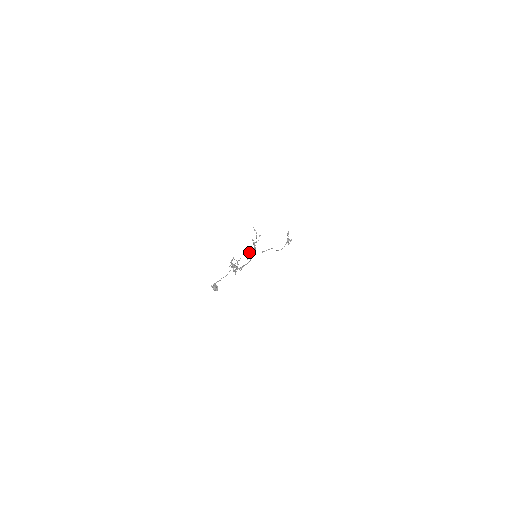
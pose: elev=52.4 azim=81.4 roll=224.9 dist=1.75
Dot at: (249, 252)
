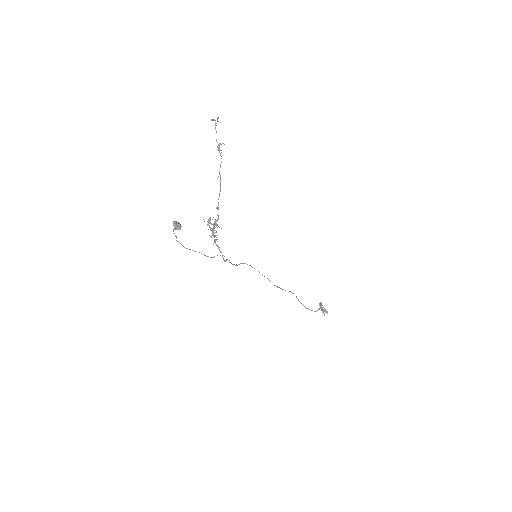
Dot at: (250, 265)
